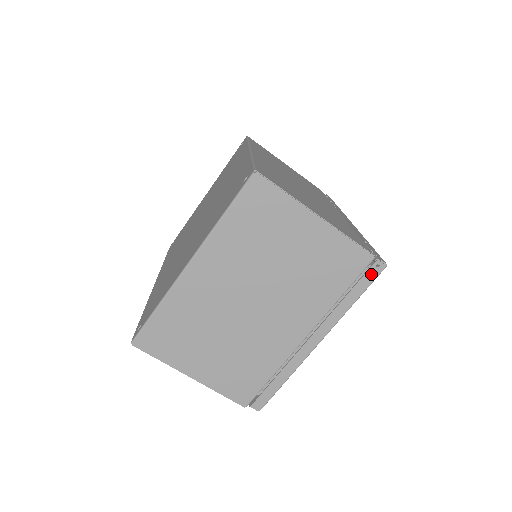
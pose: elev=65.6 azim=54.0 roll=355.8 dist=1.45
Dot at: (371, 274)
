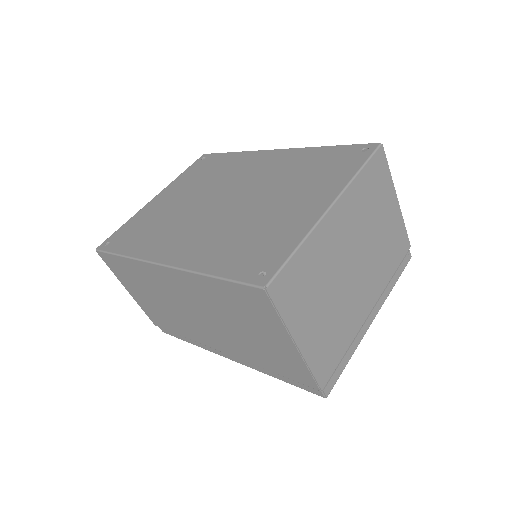
Dot at: (405, 261)
